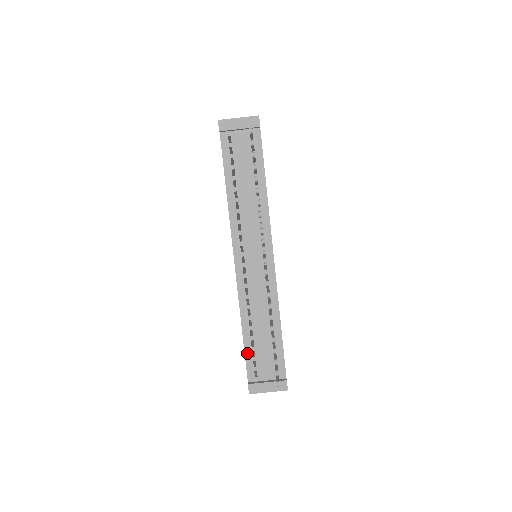
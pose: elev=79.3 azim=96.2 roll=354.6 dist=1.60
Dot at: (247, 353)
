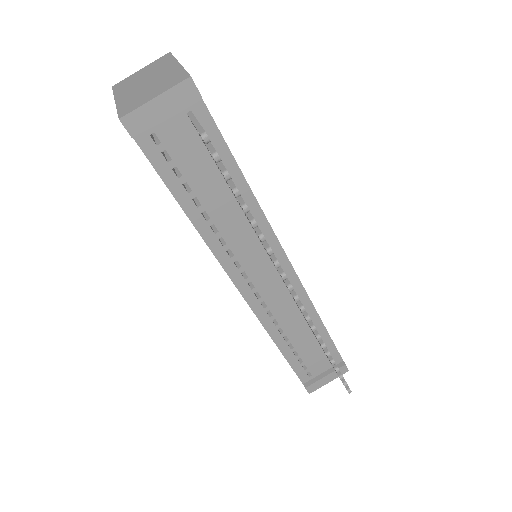
Dot at: (293, 364)
